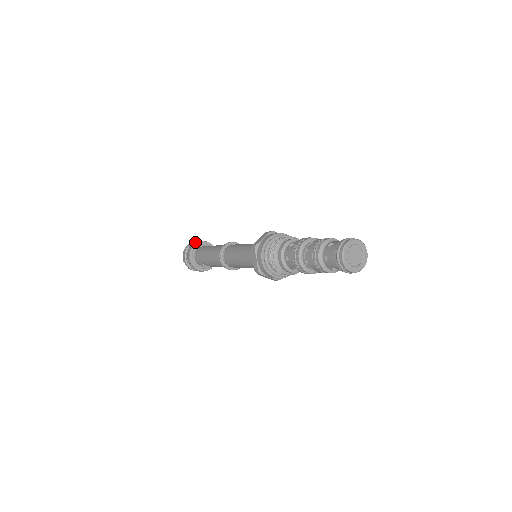
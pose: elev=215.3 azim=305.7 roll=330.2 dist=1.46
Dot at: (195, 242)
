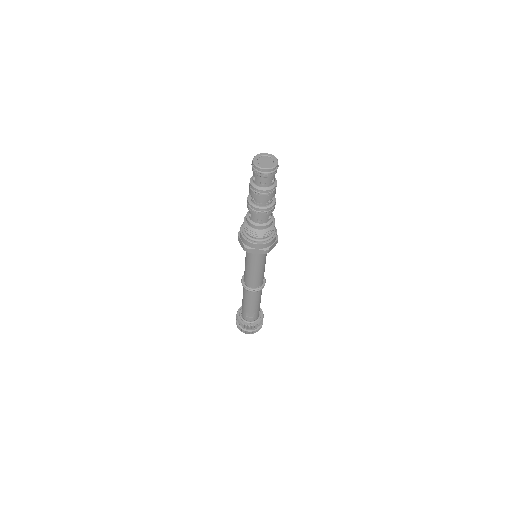
Dot at: occluded
